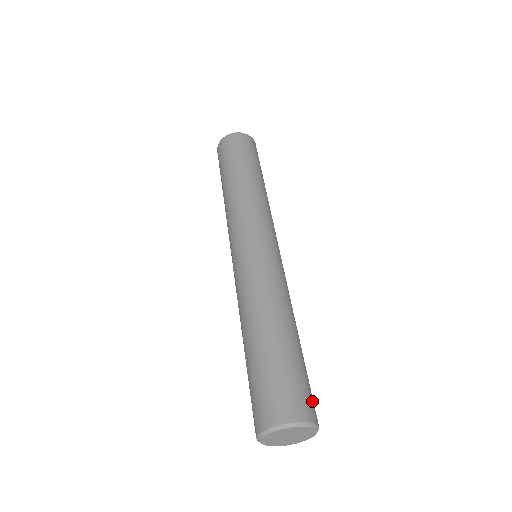
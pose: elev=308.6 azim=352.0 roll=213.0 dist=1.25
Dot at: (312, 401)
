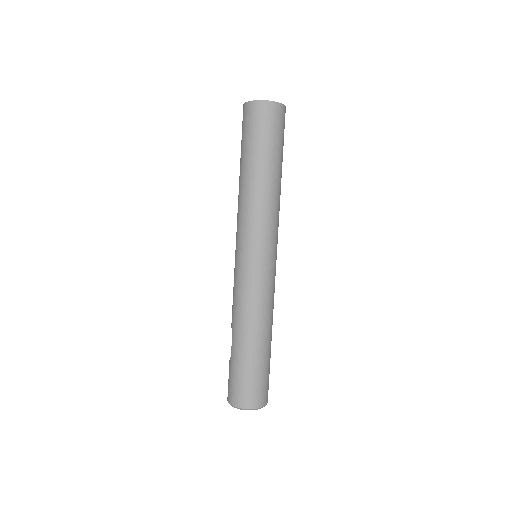
Dot at: occluded
